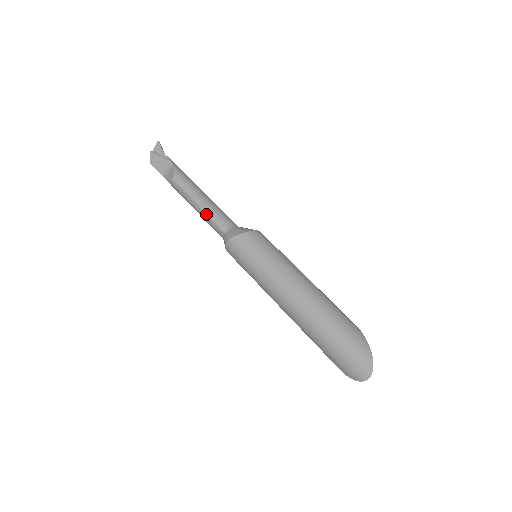
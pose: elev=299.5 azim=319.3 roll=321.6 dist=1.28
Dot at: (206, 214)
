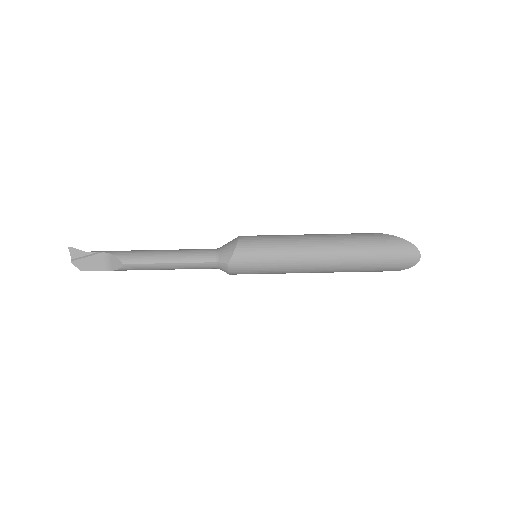
Dot at: (185, 263)
